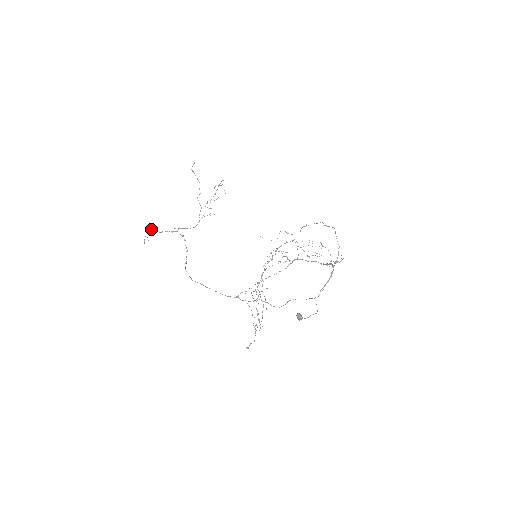
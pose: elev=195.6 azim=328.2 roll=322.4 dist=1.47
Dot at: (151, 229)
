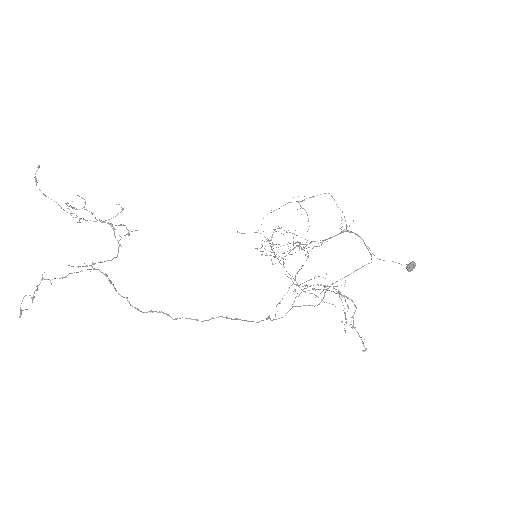
Dot at: occluded
